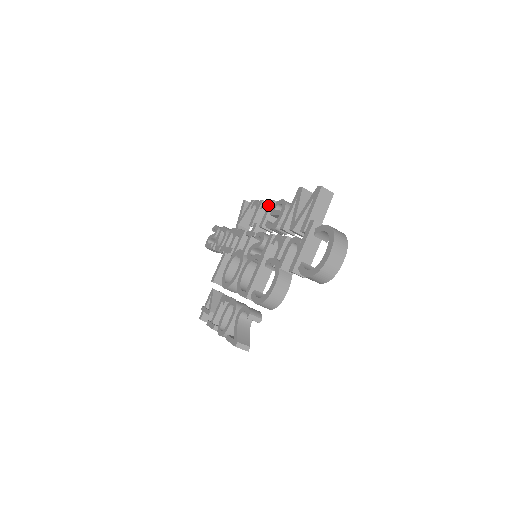
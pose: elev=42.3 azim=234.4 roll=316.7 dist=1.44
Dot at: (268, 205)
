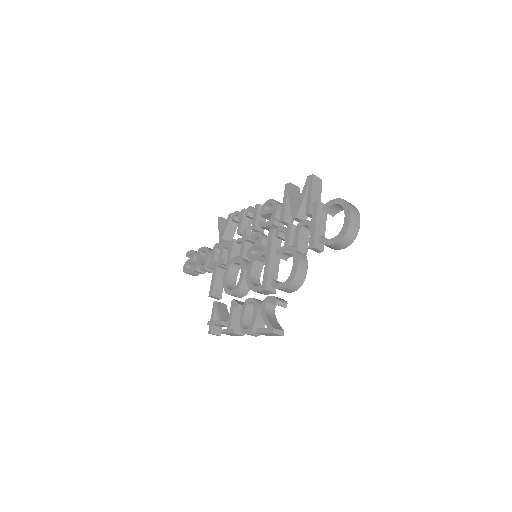
Dot at: (254, 210)
